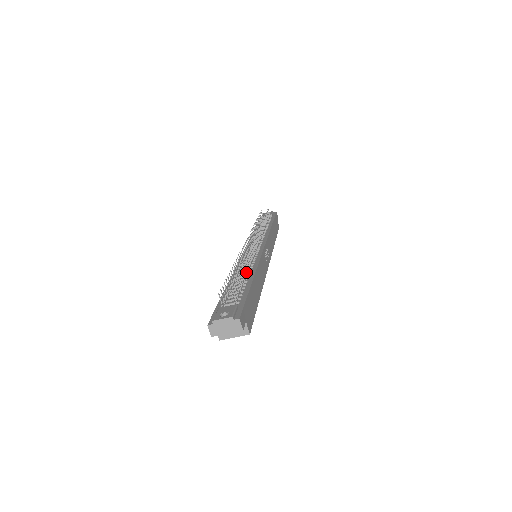
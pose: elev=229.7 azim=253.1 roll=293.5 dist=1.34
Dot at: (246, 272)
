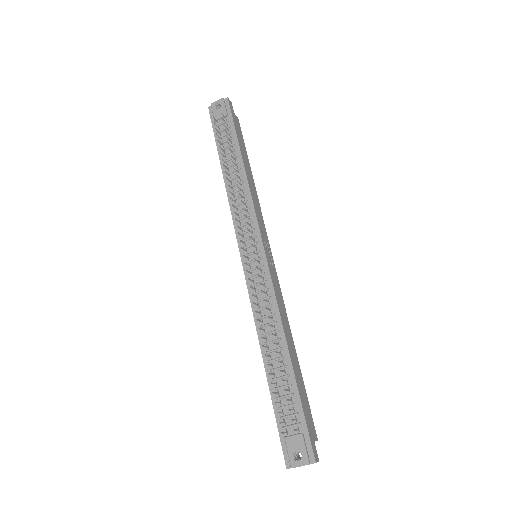
Dot at: (277, 345)
